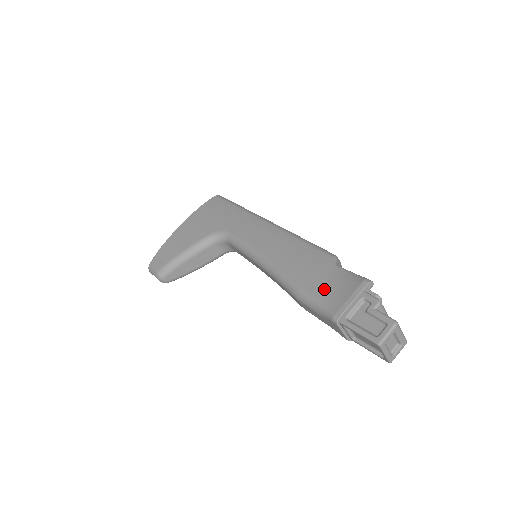
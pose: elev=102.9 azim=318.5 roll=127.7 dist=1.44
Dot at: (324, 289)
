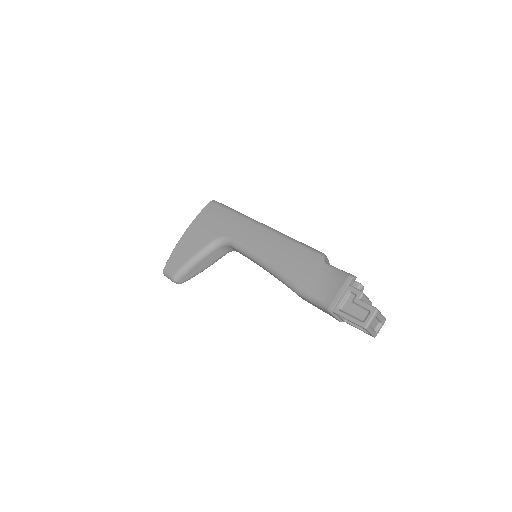
Dot at: (318, 285)
